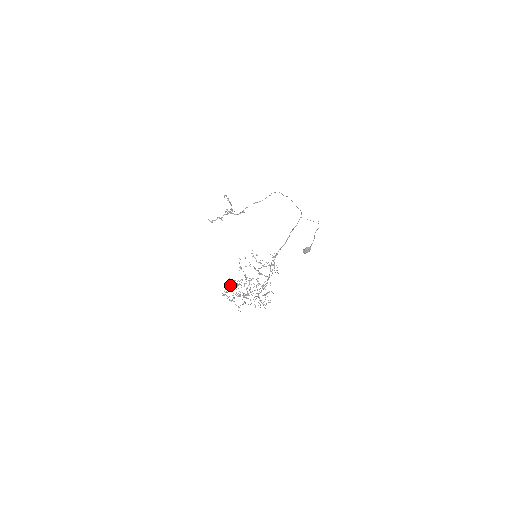
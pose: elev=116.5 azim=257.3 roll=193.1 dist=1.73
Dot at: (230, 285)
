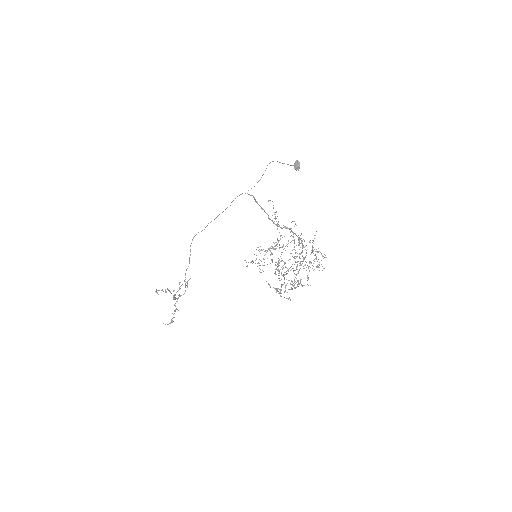
Dot at: occluded
